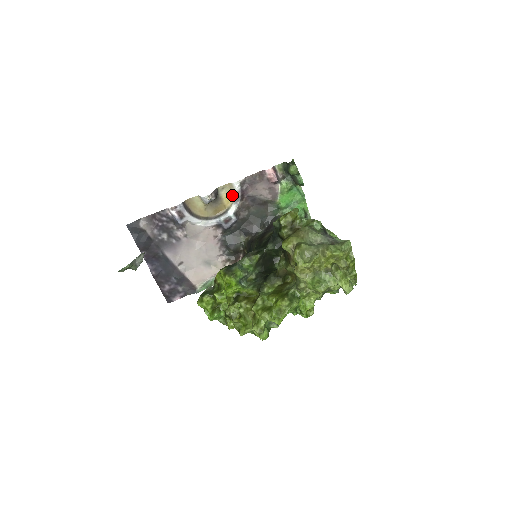
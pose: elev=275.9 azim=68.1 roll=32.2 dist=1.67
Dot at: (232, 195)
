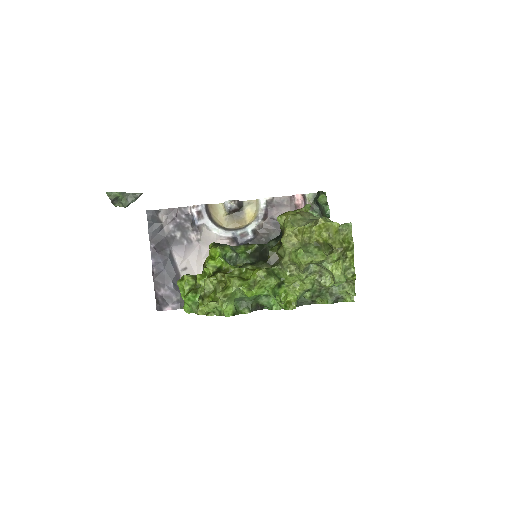
Dot at: (256, 212)
